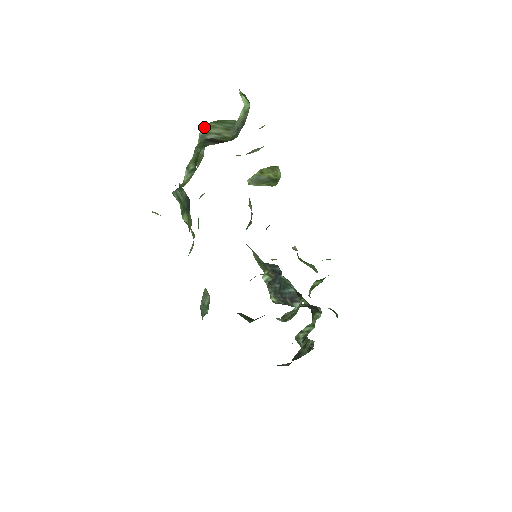
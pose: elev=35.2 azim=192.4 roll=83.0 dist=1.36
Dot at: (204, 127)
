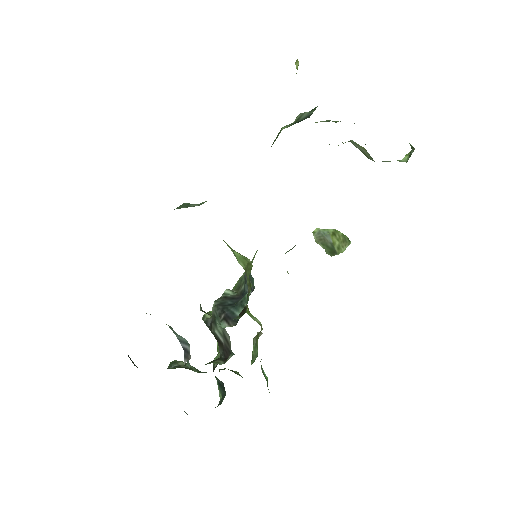
Dot at: occluded
